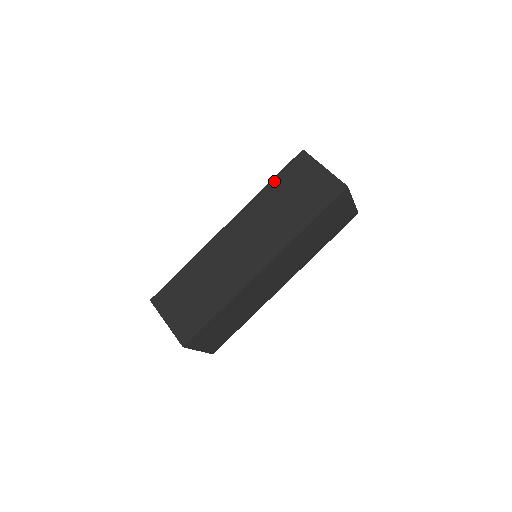
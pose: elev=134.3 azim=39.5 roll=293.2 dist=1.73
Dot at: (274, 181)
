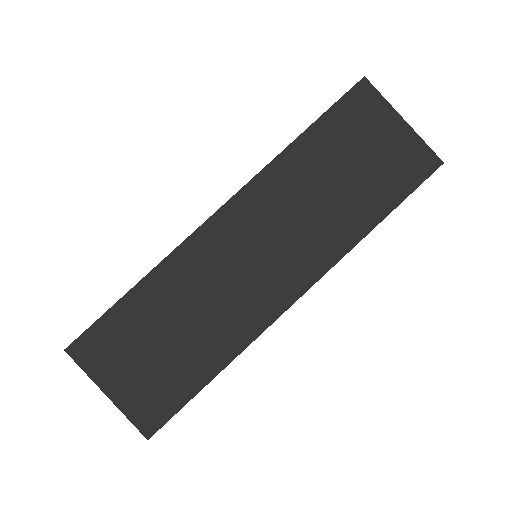
Dot at: (311, 132)
